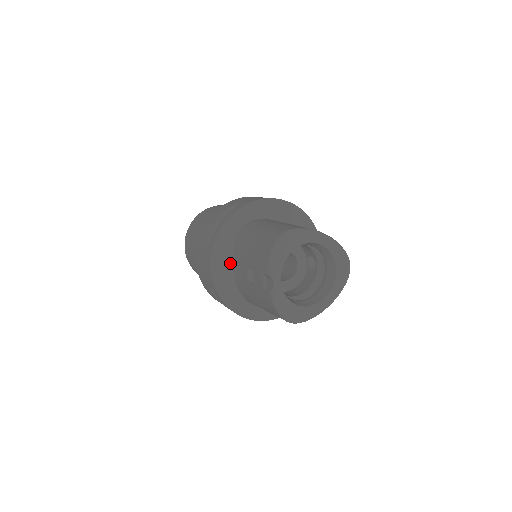
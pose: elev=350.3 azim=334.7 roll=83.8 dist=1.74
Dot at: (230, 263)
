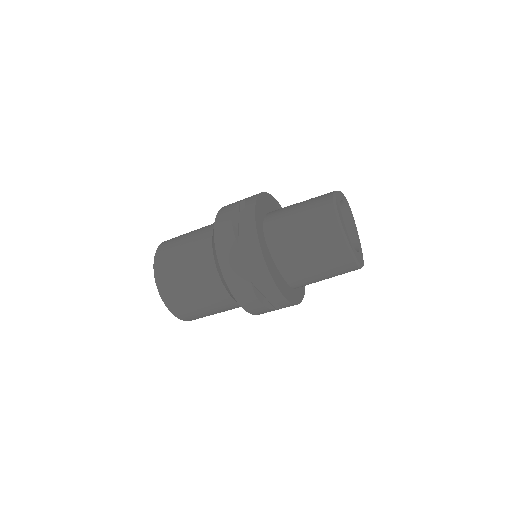
Dot at: (271, 210)
